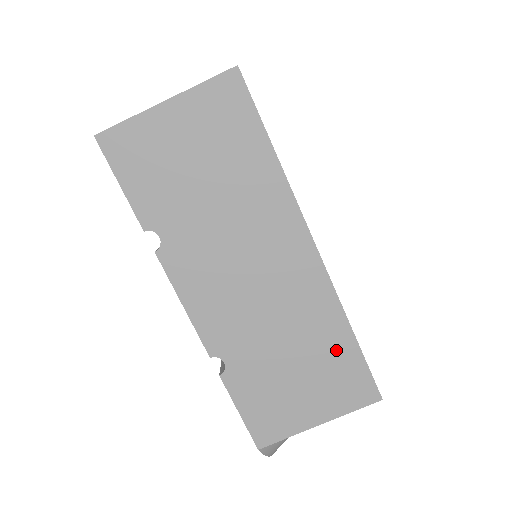
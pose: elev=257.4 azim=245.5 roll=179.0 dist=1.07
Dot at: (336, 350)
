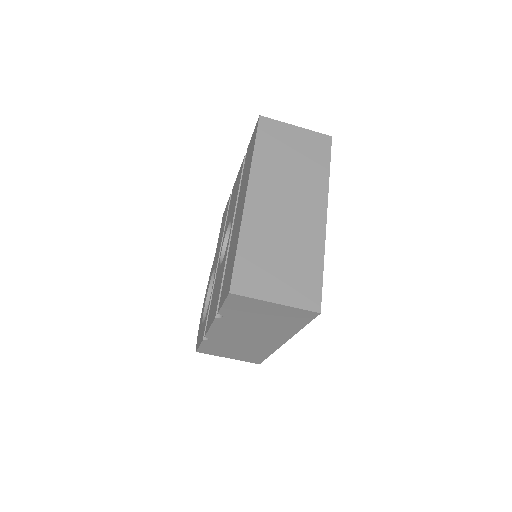
Dot at: (258, 355)
